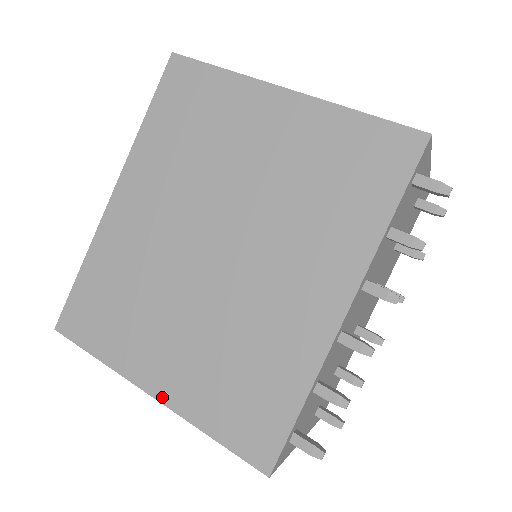
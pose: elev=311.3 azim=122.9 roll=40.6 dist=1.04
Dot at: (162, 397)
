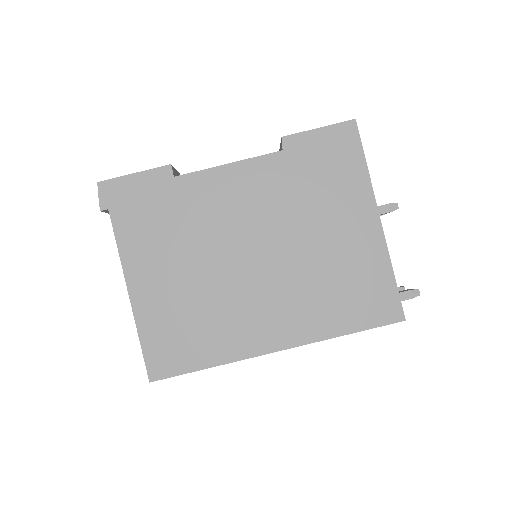
Dot at: occluded
